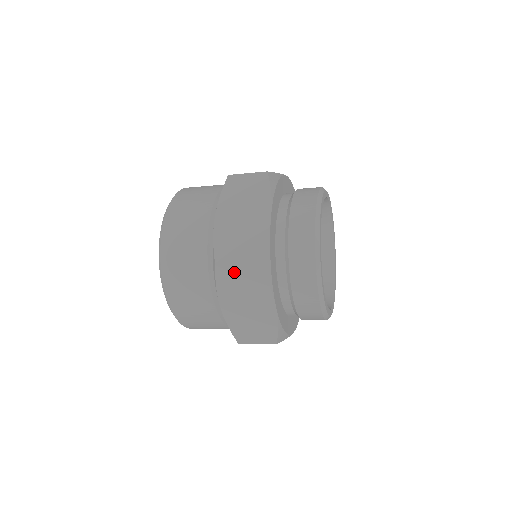
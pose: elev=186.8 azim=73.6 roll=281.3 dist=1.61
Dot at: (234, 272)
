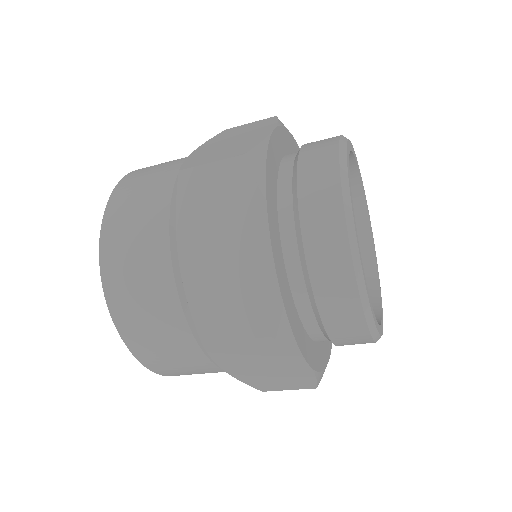
Dot at: (234, 346)
